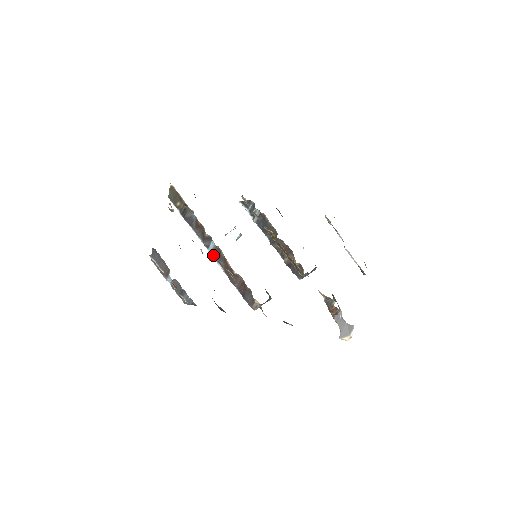
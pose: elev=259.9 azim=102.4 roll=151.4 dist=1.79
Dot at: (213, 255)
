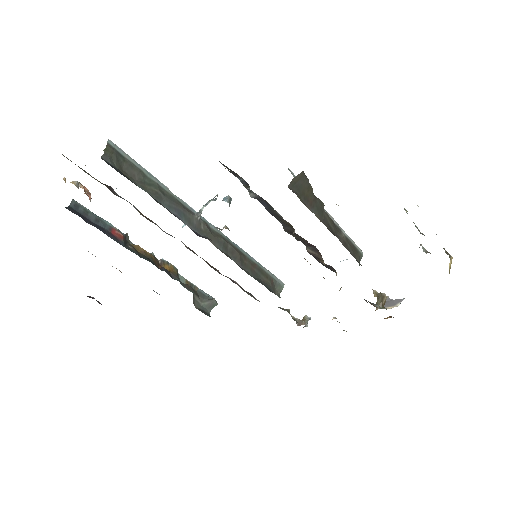
Dot at: occluded
